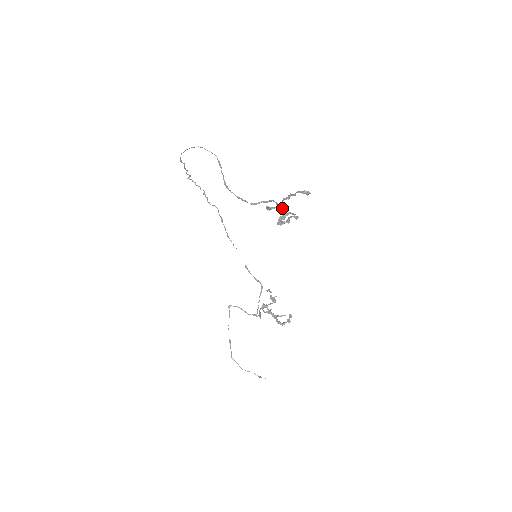
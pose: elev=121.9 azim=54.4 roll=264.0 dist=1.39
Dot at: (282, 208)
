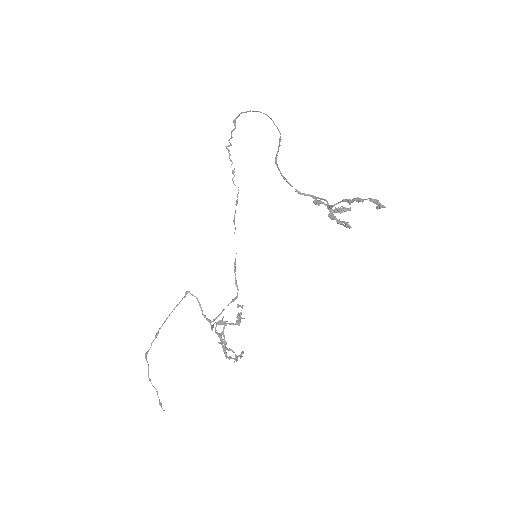
Dot at: occluded
